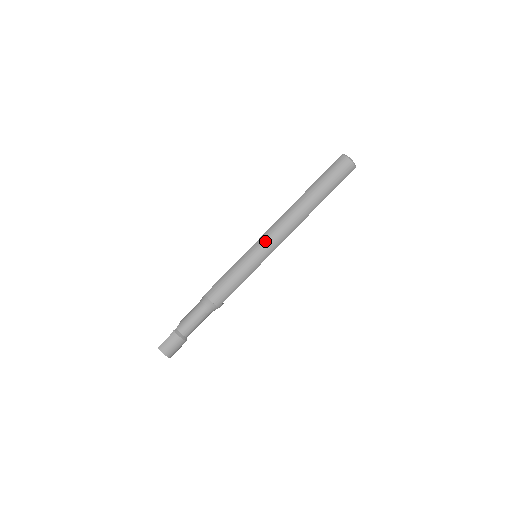
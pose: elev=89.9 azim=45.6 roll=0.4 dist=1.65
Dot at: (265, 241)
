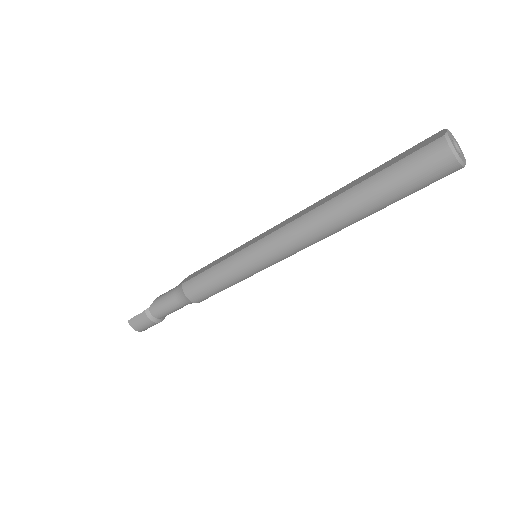
Dot at: (266, 249)
